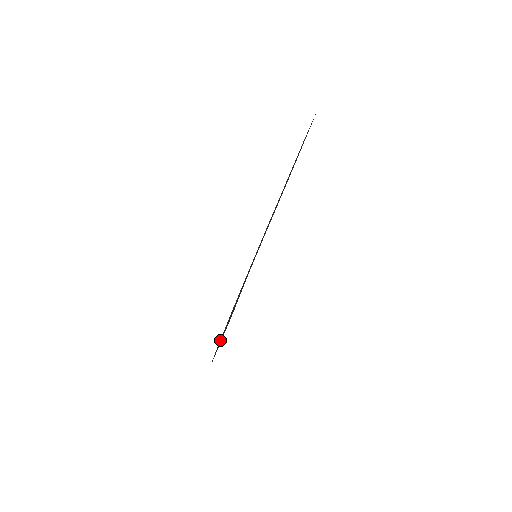
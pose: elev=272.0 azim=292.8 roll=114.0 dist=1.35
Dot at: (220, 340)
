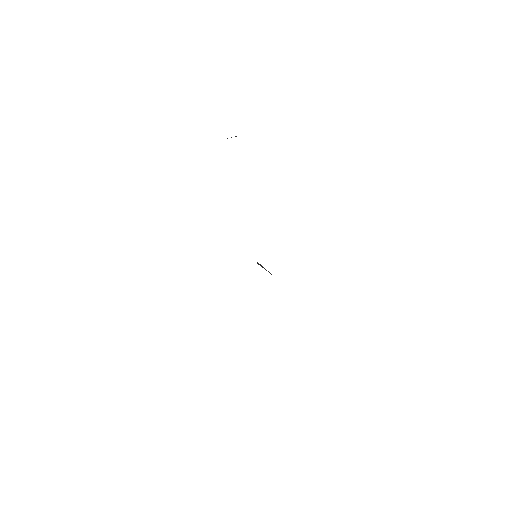
Dot at: occluded
